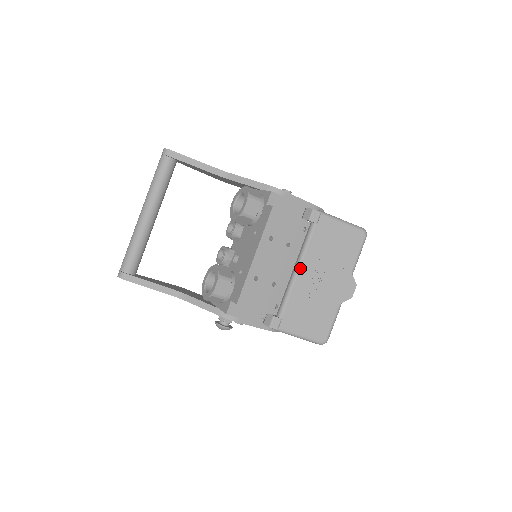
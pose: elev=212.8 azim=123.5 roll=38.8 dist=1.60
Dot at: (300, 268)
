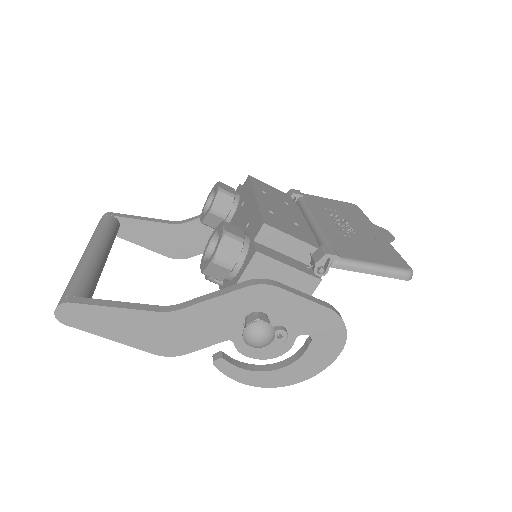
Dot at: (315, 218)
